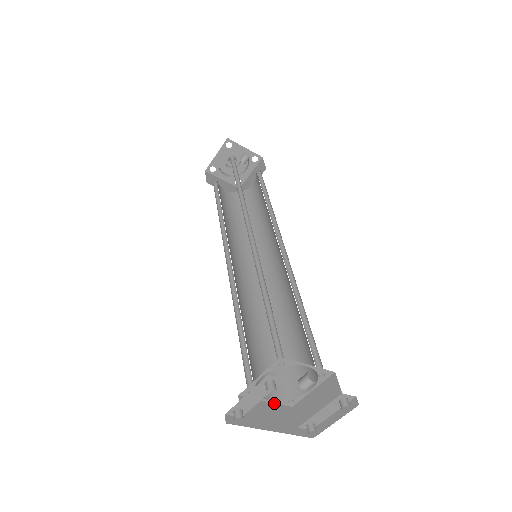
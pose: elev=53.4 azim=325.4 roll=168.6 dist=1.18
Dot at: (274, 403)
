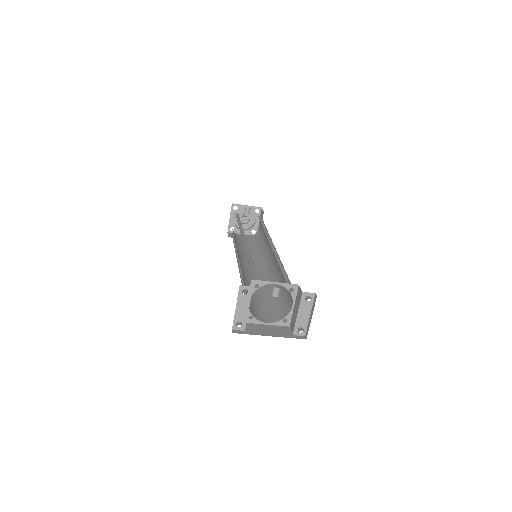
Dot at: (273, 325)
